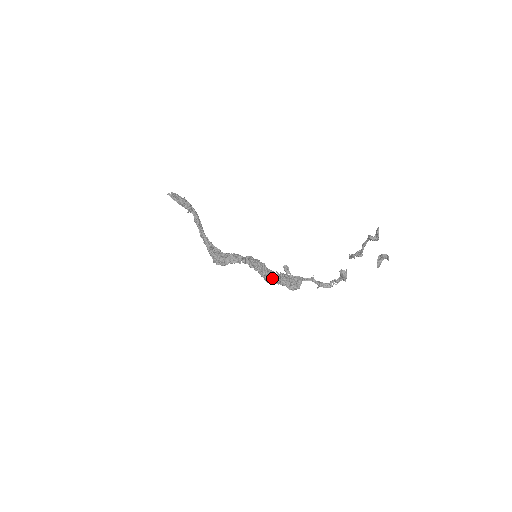
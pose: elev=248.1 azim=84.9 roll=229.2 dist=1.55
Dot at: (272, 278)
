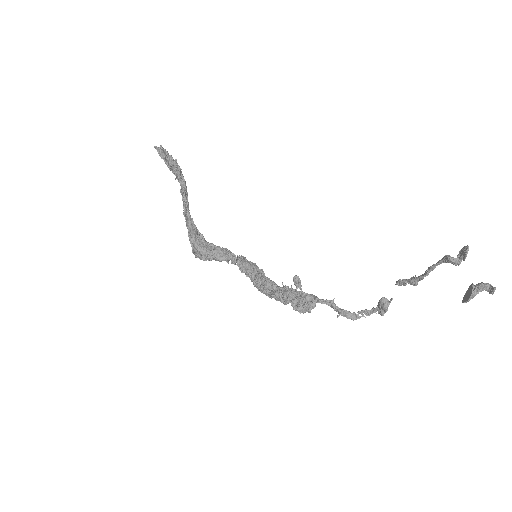
Dot at: (271, 290)
